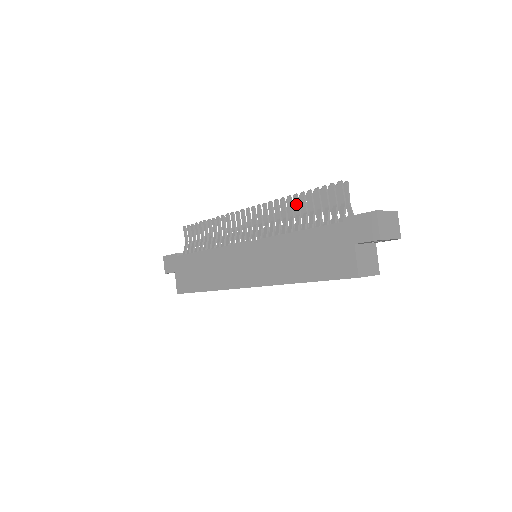
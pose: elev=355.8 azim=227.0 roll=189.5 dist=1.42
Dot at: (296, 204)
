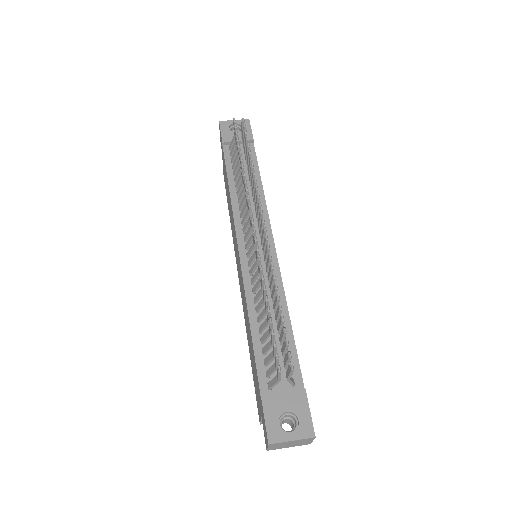
Dot at: (265, 304)
